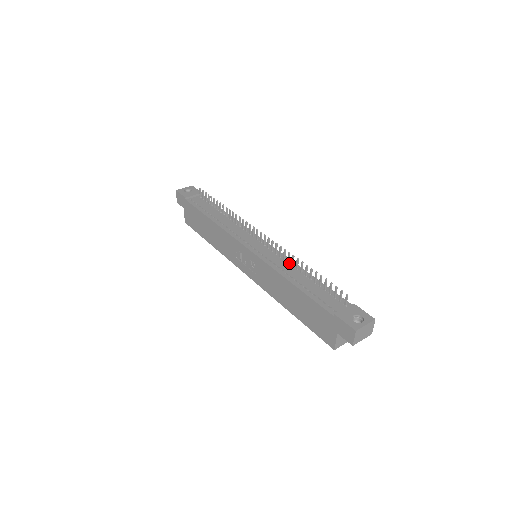
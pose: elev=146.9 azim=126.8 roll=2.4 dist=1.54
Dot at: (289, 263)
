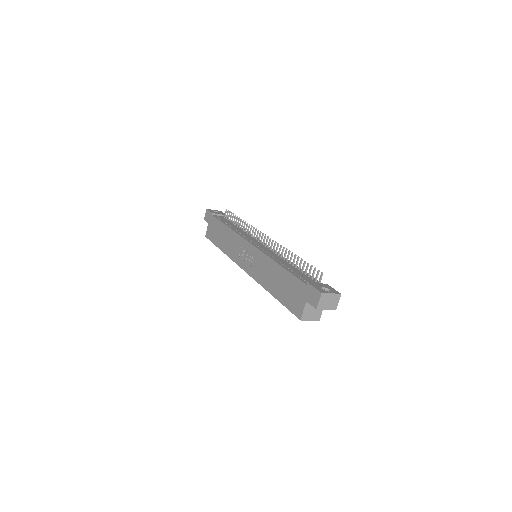
Dot at: (282, 258)
